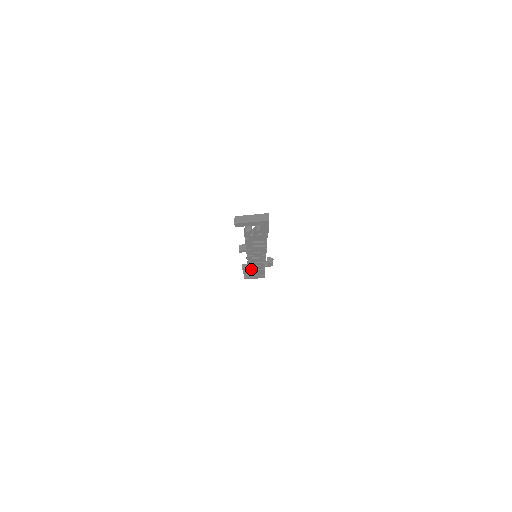
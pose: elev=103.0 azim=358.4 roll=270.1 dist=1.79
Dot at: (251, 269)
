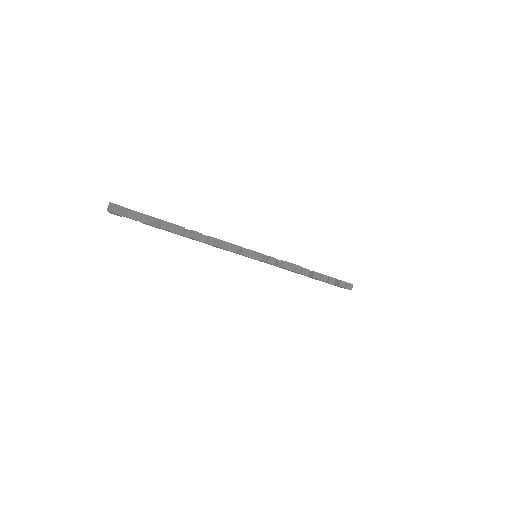
Dot at: occluded
